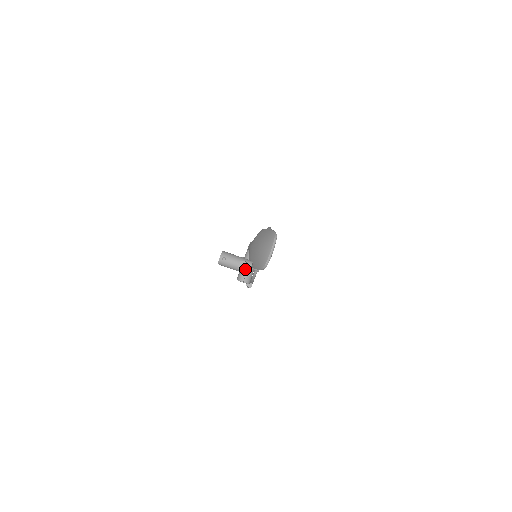
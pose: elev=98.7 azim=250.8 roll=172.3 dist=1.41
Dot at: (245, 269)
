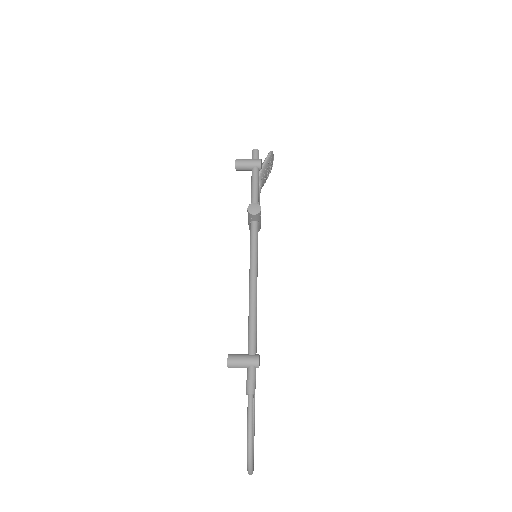
Dot at: (258, 154)
